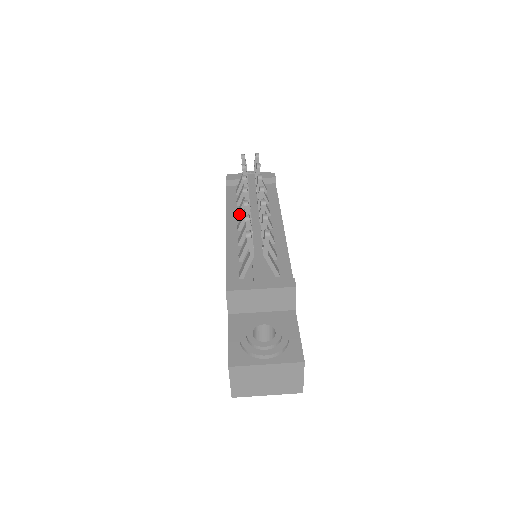
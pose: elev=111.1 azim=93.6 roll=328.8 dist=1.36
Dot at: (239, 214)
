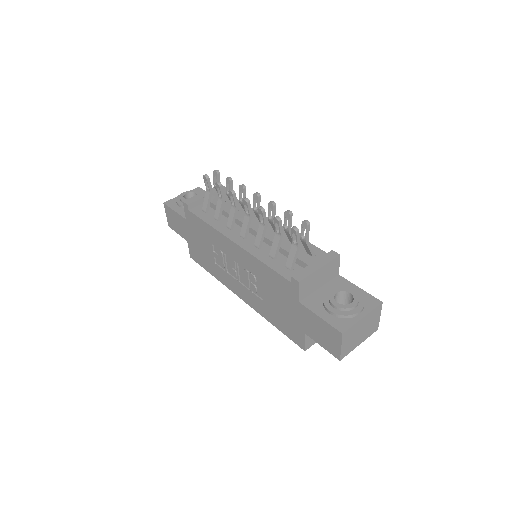
Dot at: (232, 226)
